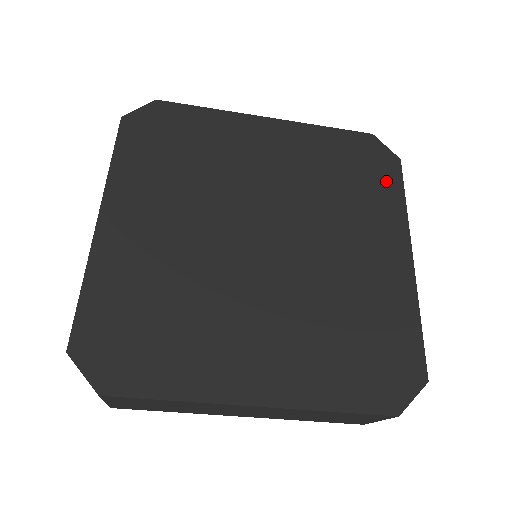
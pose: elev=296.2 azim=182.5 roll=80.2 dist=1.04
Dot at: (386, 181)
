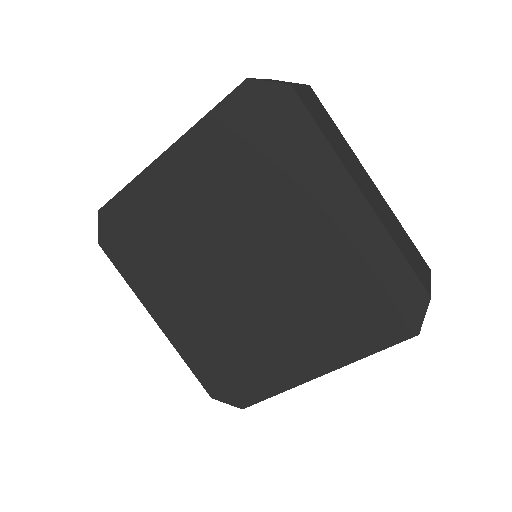
Dot at: (293, 128)
